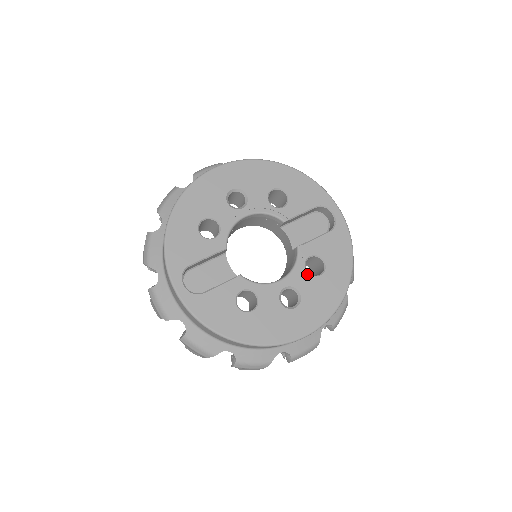
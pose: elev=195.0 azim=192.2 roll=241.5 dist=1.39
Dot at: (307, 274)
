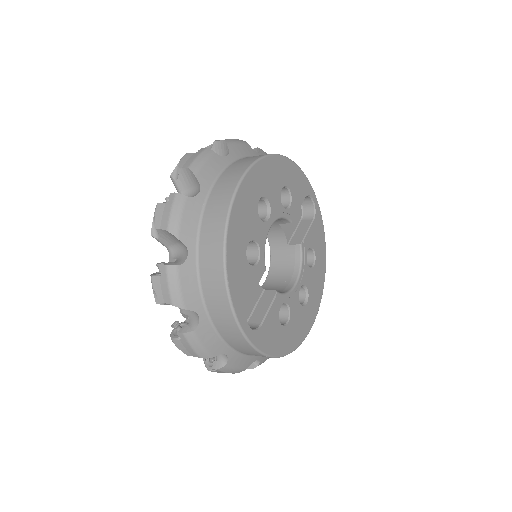
Dot at: (309, 268)
